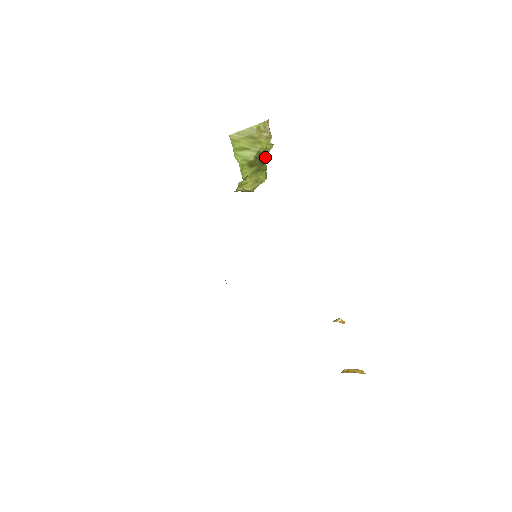
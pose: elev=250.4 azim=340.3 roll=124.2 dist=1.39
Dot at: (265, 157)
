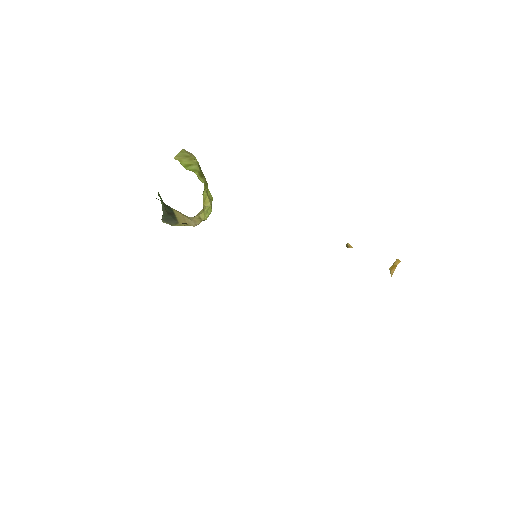
Dot at: occluded
